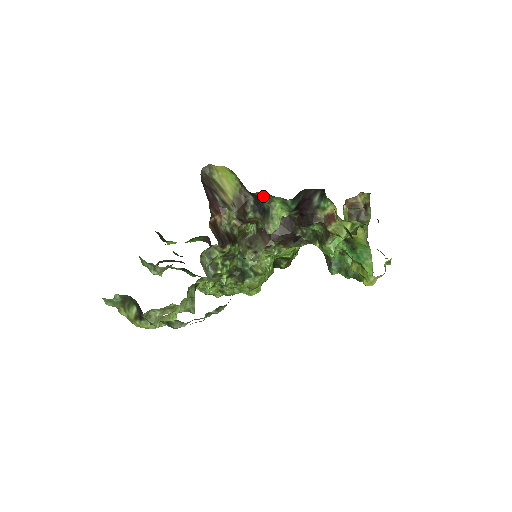
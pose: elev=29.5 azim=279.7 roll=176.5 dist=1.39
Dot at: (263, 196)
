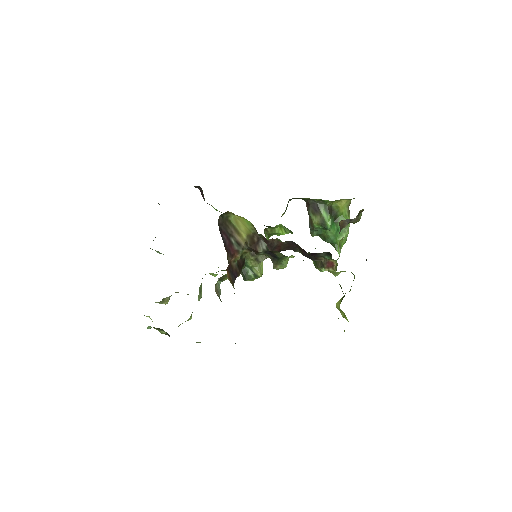
Dot at: (277, 253)
